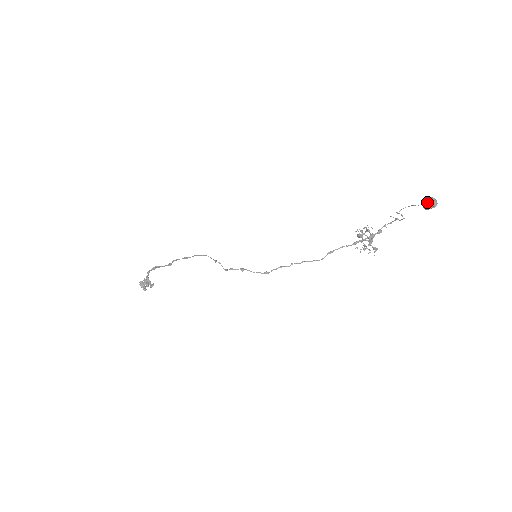
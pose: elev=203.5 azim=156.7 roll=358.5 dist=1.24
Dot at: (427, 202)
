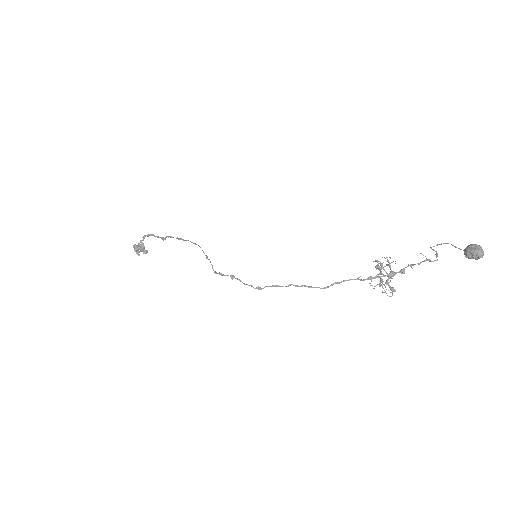
Dot at: (471, 251)
